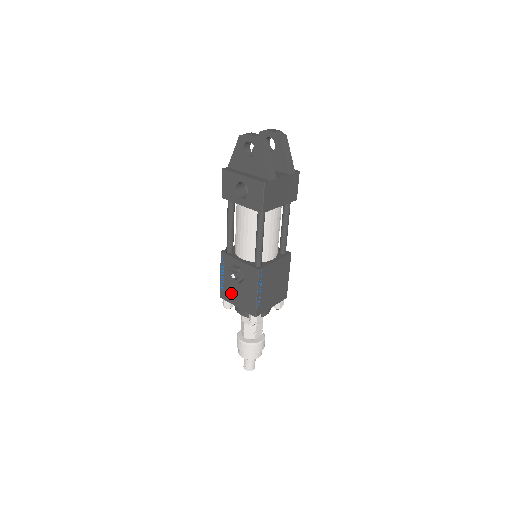
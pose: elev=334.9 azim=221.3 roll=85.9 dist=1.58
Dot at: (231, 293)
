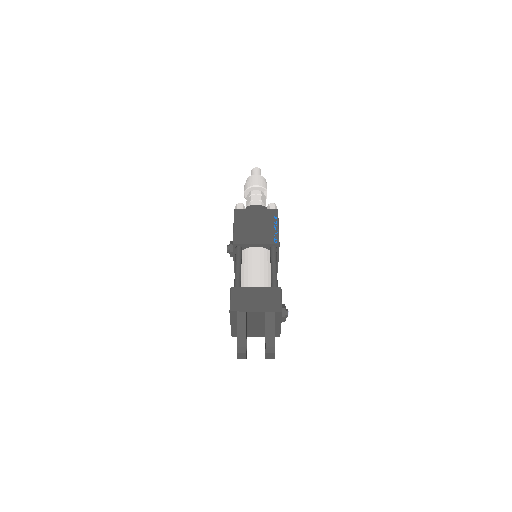
Dot at: occluded
